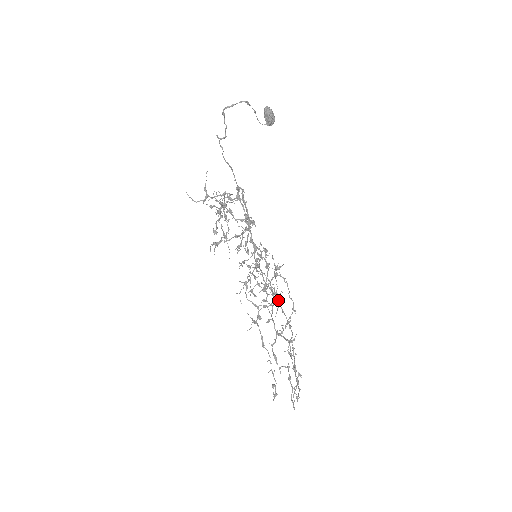
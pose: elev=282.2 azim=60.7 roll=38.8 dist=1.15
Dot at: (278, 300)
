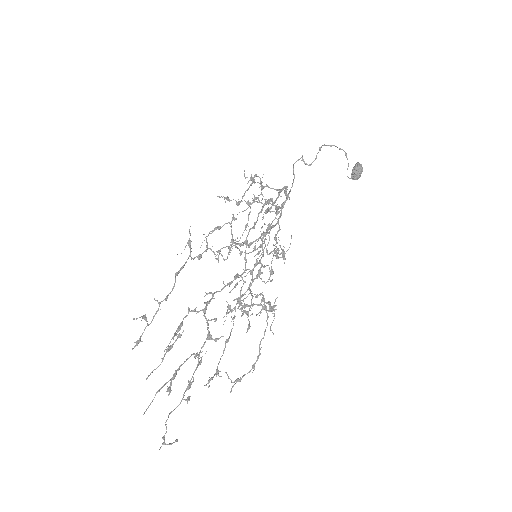
Dot at: occluded
